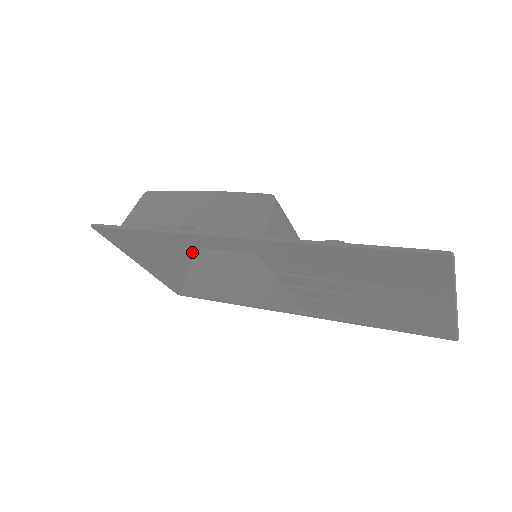
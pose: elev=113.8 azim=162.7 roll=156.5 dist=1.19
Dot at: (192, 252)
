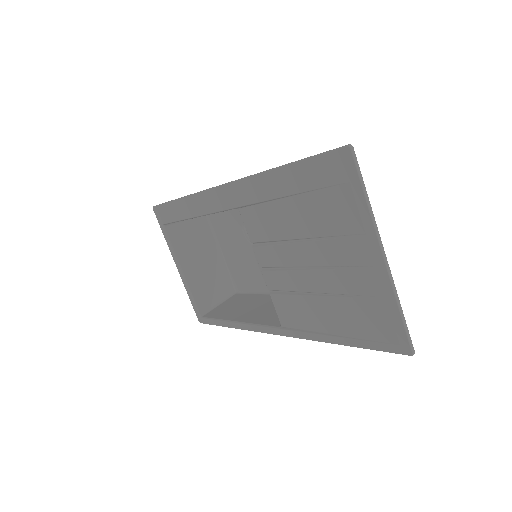
Dot at: (228, 291)
